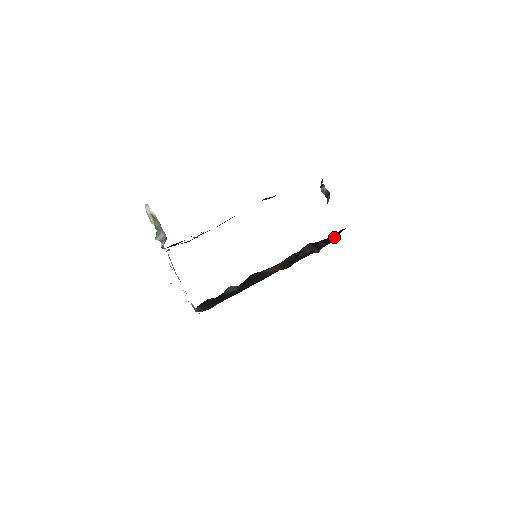
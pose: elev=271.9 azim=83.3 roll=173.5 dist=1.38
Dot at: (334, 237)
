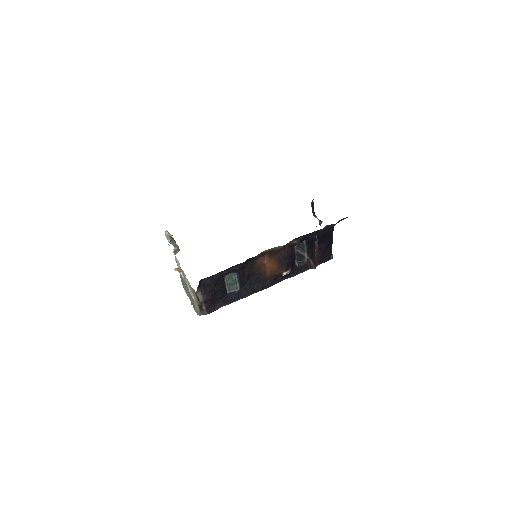
Dot at: (326, 244)
